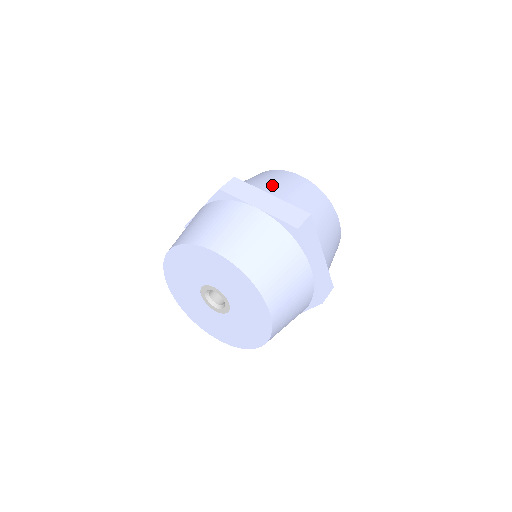
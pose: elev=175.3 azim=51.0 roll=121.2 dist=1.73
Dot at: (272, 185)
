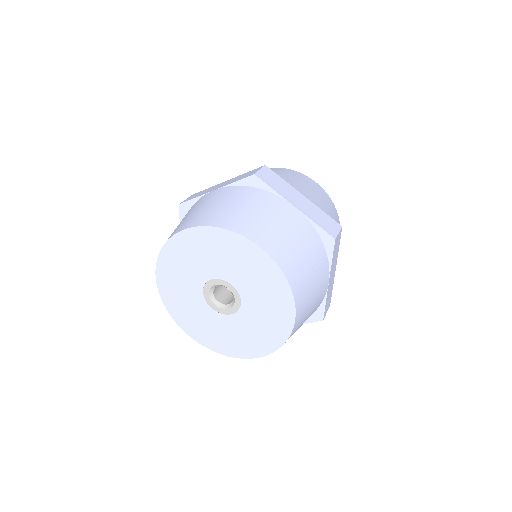
Dot at: occluded
